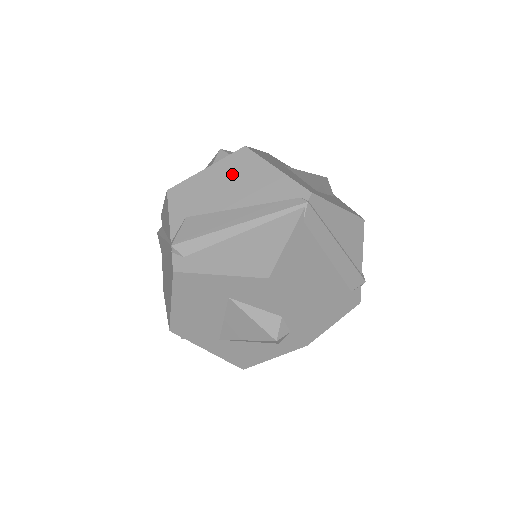
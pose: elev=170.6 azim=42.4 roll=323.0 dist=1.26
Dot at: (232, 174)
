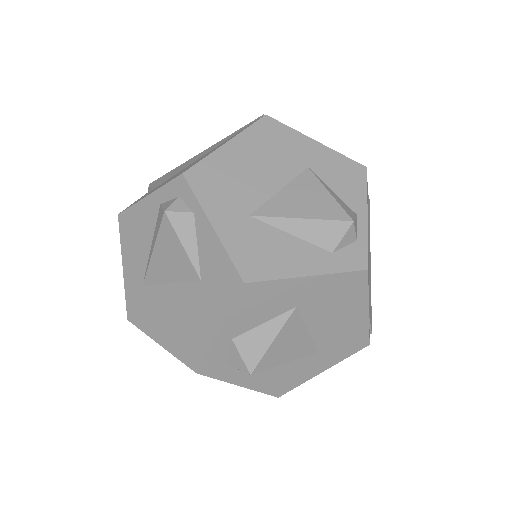
Dot at: occluded
